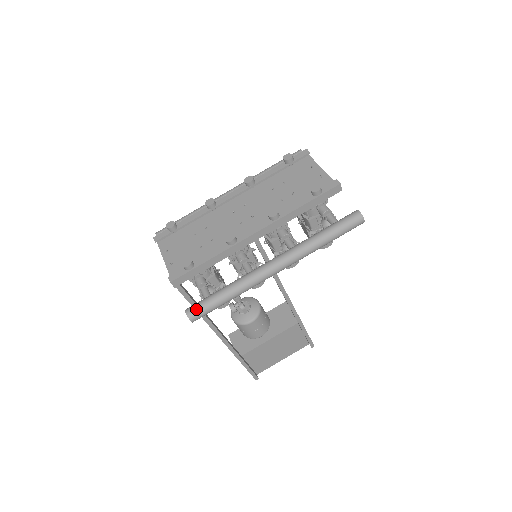
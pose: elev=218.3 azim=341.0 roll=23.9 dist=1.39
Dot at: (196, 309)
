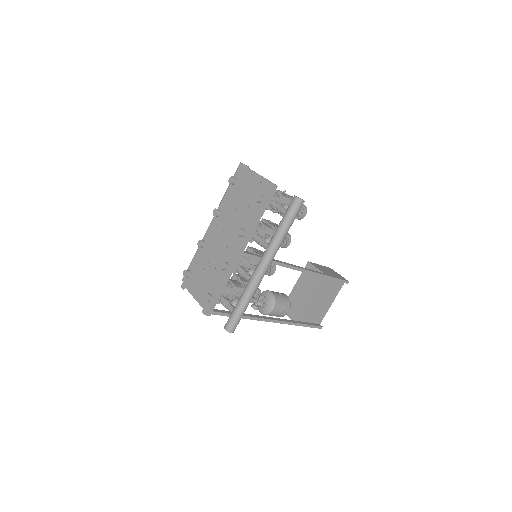
Dot at: (229, 324)
